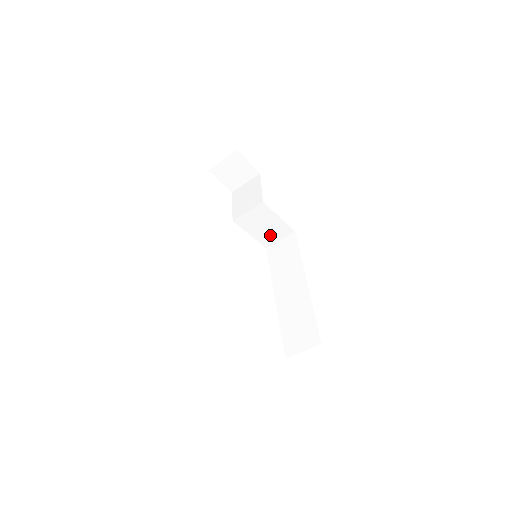
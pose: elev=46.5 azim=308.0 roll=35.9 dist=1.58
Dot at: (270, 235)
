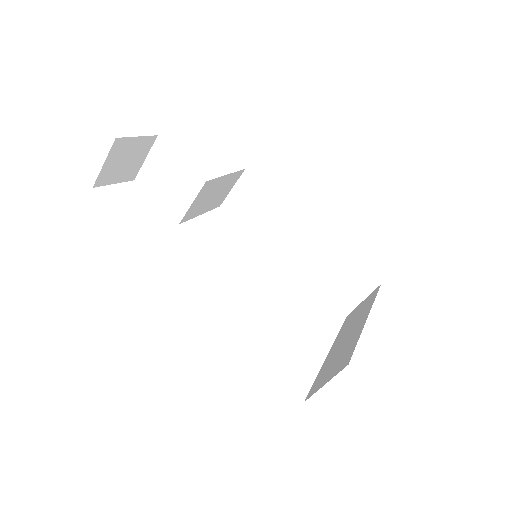
Dot at: (221, 195)
